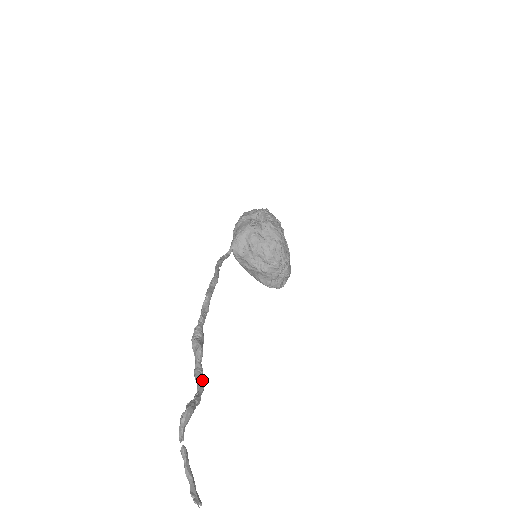
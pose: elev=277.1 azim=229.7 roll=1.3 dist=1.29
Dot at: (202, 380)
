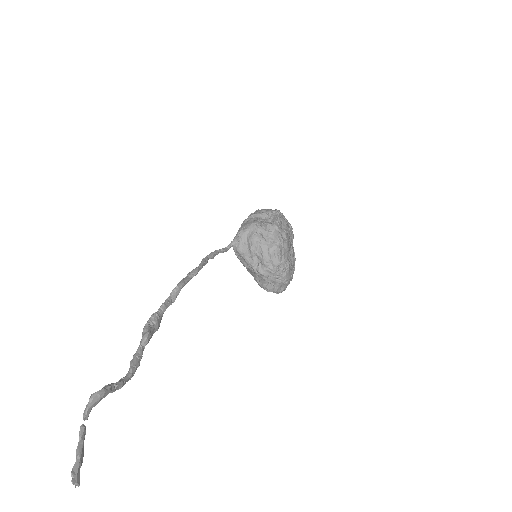
Dot at: (135, 366)
